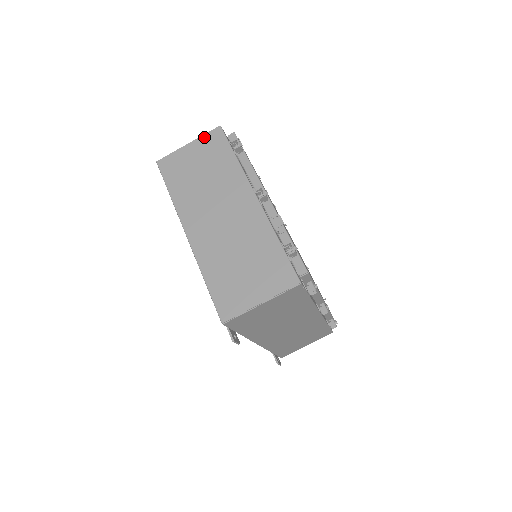
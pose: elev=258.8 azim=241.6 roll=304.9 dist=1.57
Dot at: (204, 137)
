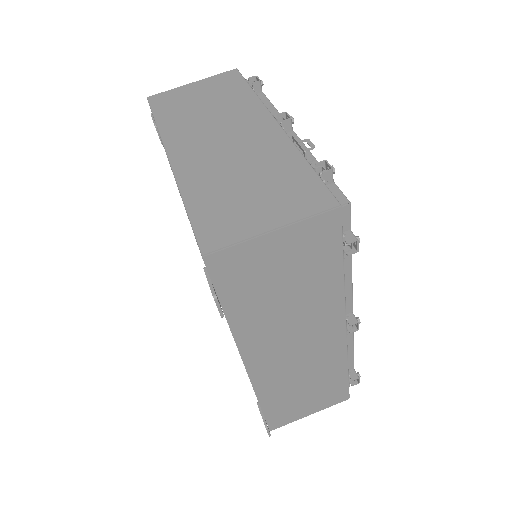
Dot at: (214, 77)
